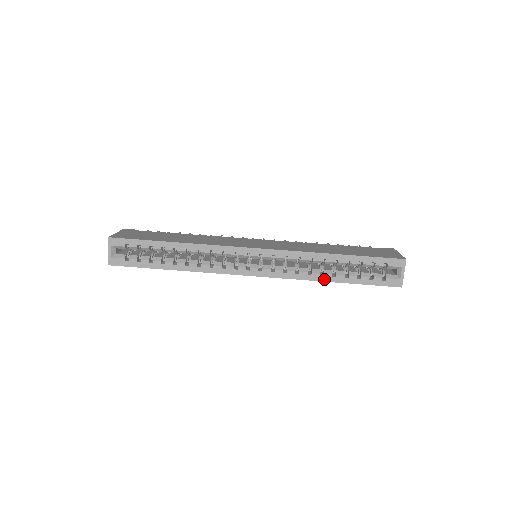
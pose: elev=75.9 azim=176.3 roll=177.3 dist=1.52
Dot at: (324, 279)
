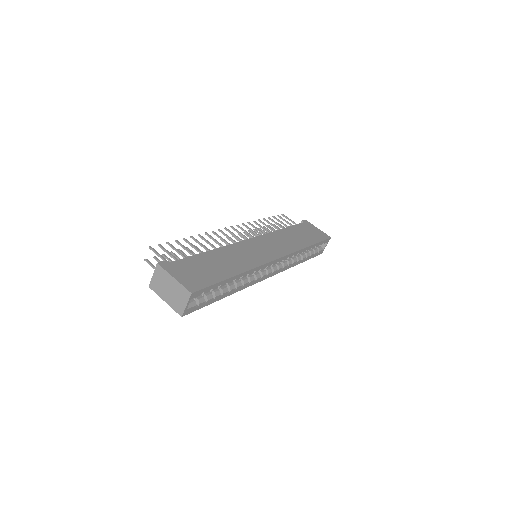
Dot at: (297, 264)
